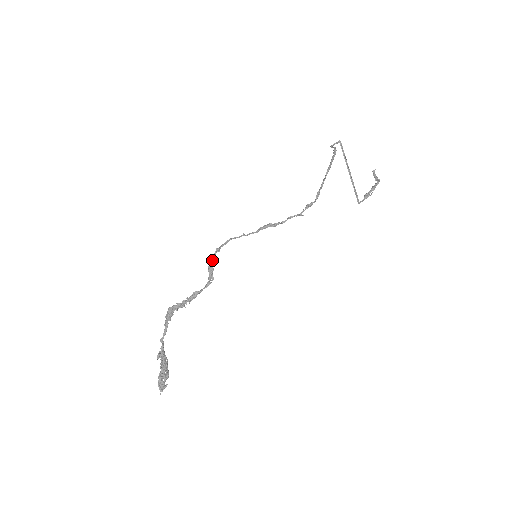
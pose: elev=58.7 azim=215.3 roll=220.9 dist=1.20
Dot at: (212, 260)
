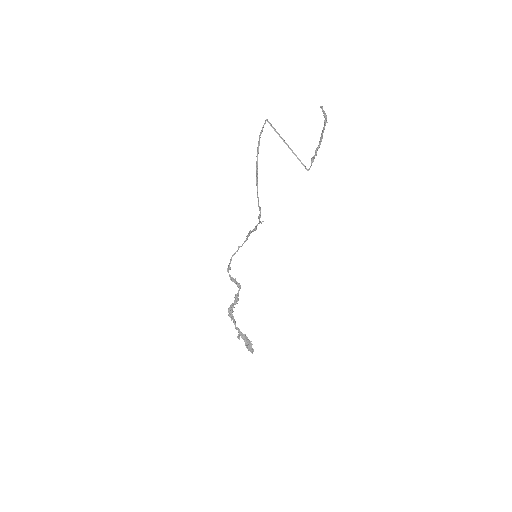
Dot at: (230, 276)
